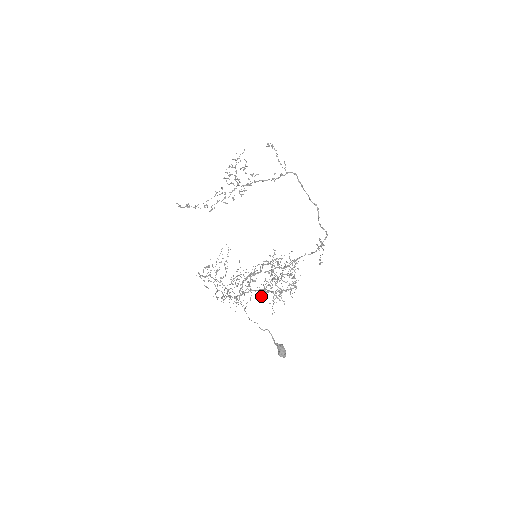
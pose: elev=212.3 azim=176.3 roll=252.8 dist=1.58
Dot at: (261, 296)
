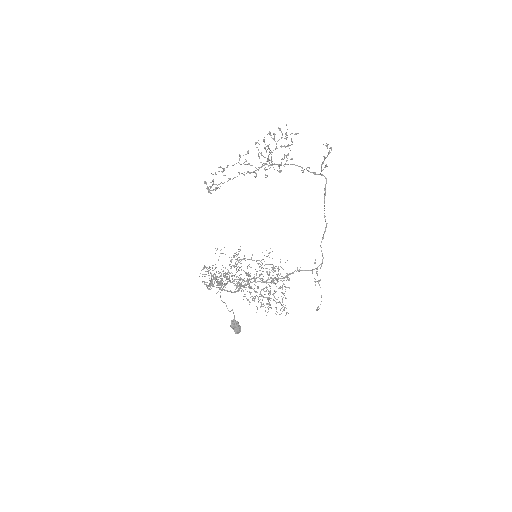
Dot at: occluded
